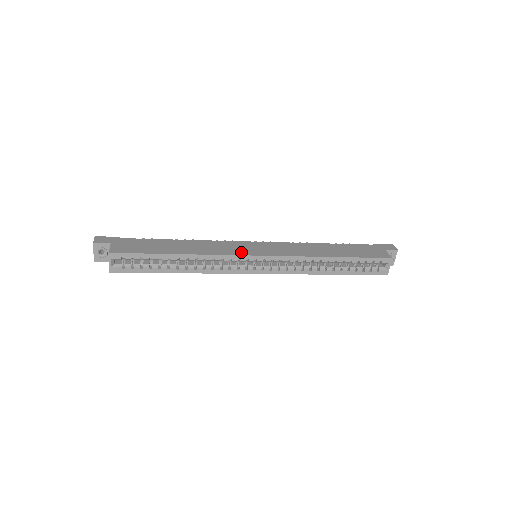
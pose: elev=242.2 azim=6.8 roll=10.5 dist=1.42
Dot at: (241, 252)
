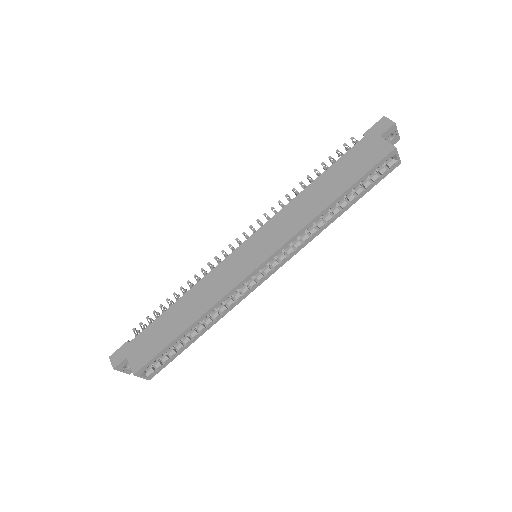
Dot at: (240, 274)
